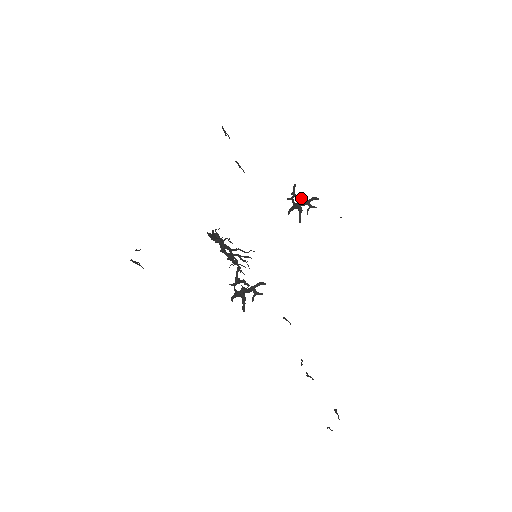
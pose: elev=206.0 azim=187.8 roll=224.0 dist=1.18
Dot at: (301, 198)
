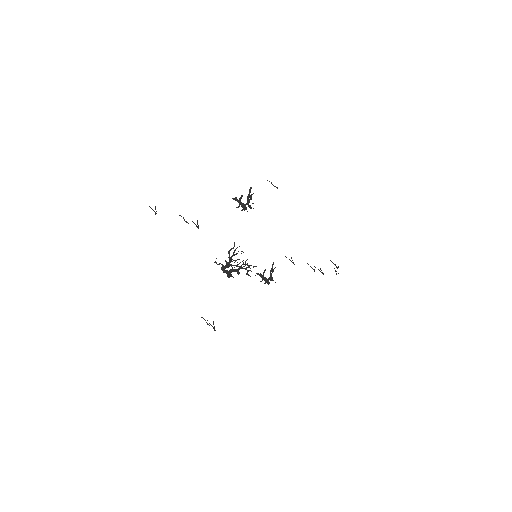
Dot at: (241, 197)
